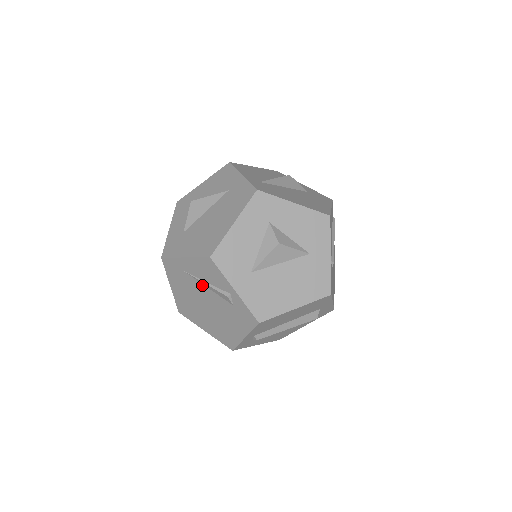
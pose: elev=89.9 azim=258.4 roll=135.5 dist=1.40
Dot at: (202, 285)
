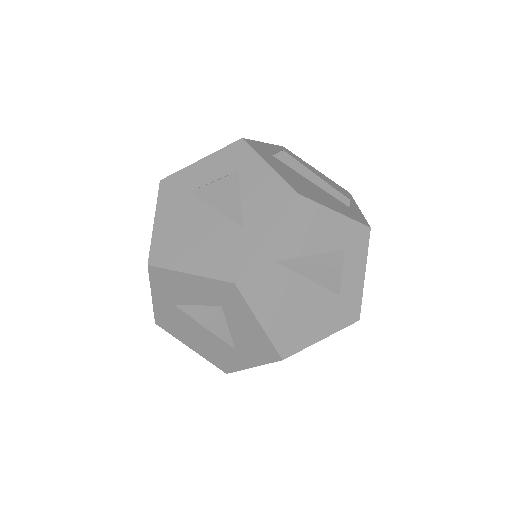
Dot at: occluded
